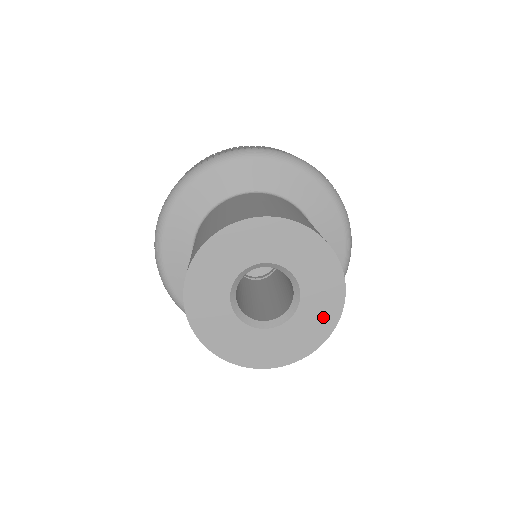
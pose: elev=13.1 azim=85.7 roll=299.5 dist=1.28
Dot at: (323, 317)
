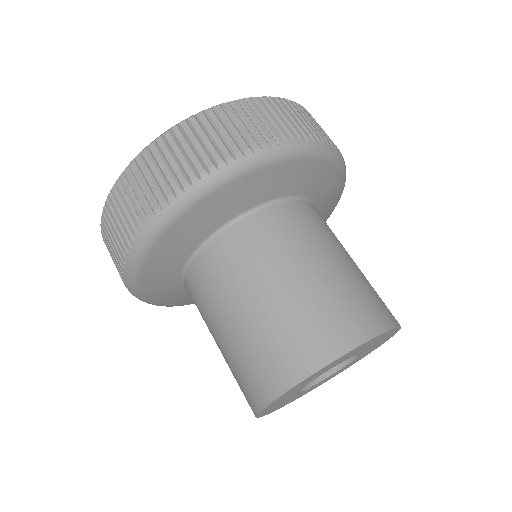
Dot at: occluded
